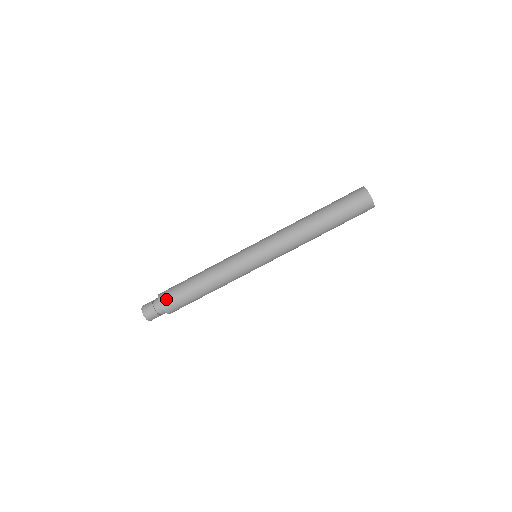
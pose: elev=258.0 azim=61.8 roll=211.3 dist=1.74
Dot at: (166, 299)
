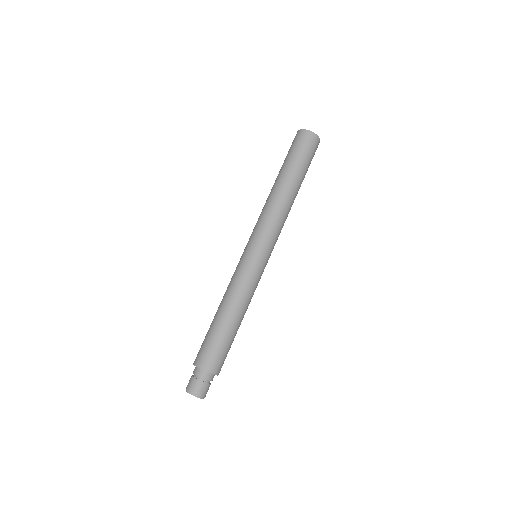
Dot at: (206, 360)
